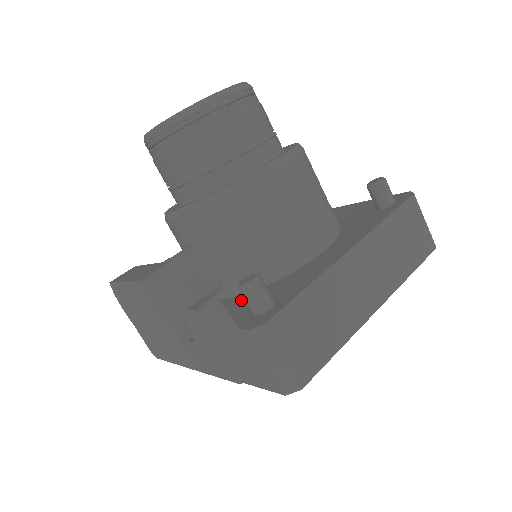
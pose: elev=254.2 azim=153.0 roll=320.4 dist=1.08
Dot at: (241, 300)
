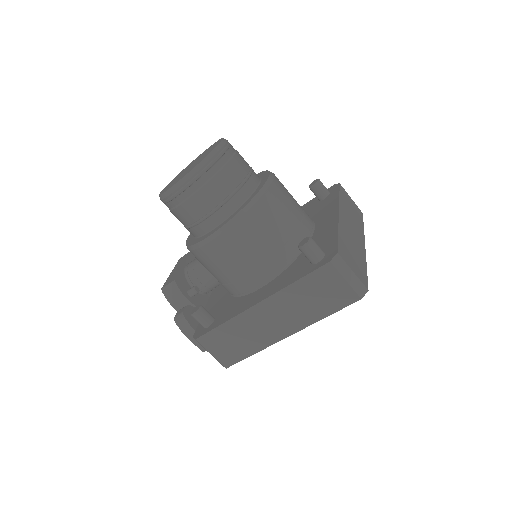
Dot at: (222, 299)
